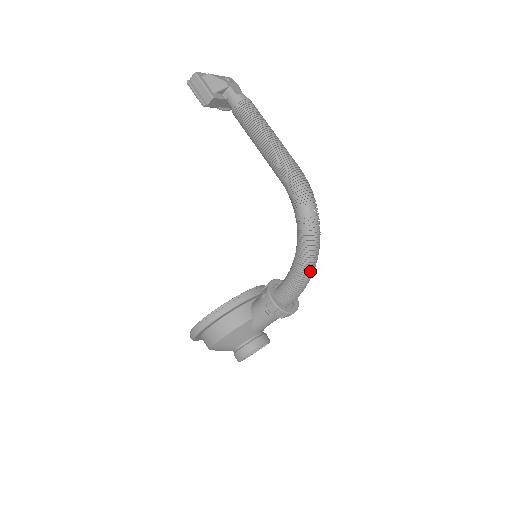
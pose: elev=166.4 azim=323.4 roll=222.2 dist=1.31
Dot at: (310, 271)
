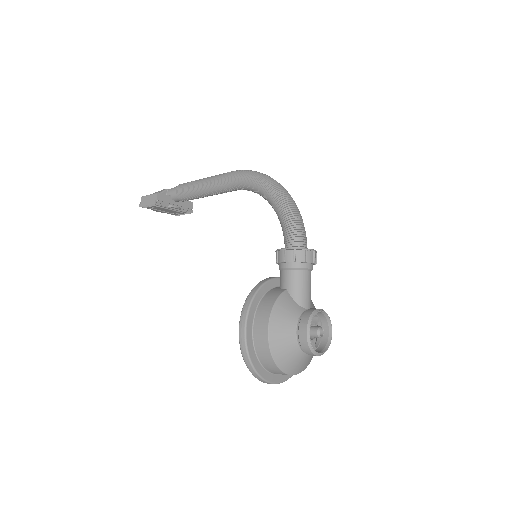
Dot at: (293, 206)
